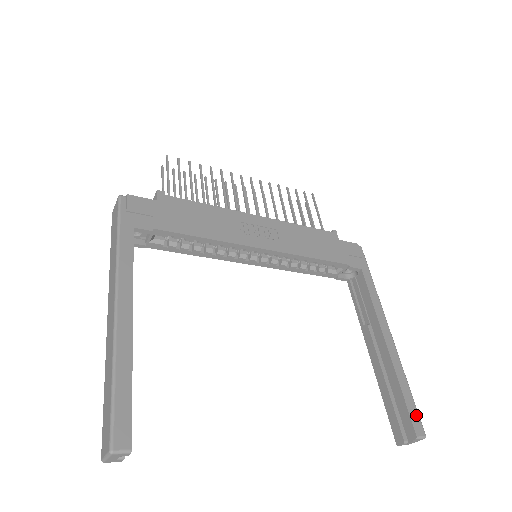
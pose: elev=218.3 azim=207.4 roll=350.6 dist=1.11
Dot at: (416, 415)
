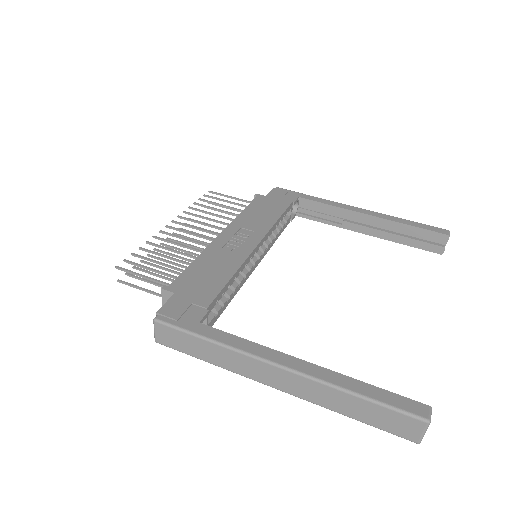
Dot at: (432, 227)
